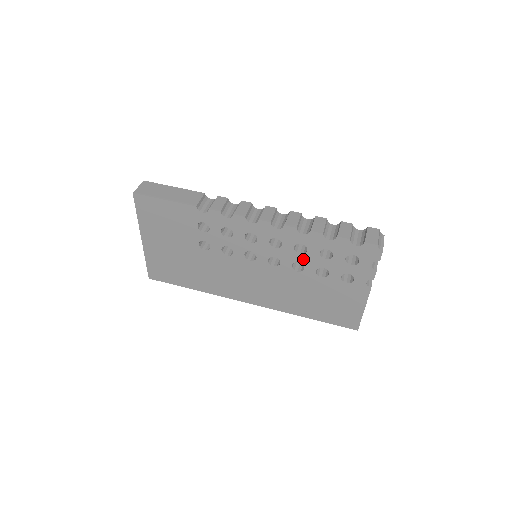
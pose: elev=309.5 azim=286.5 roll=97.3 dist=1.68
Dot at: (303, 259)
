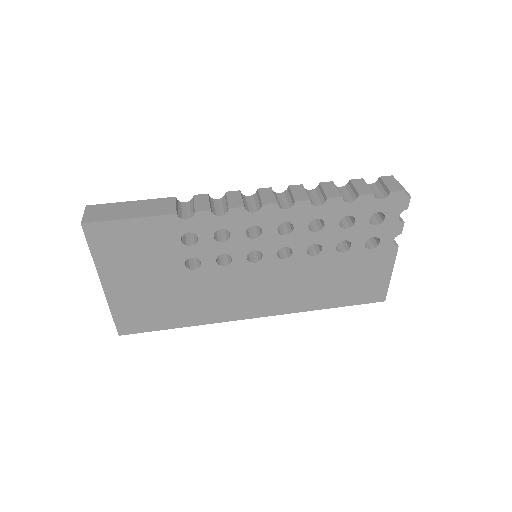
Dot at: (320, 238)
